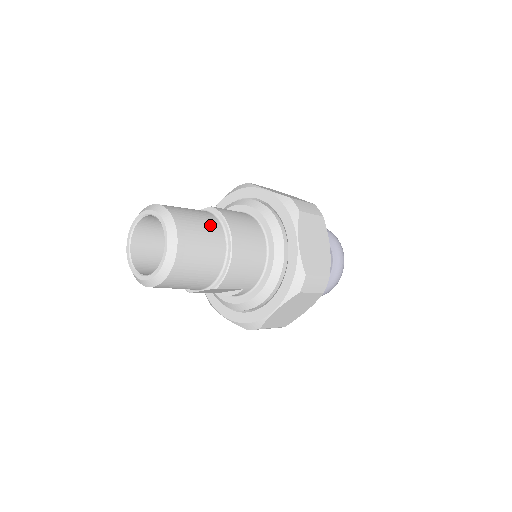
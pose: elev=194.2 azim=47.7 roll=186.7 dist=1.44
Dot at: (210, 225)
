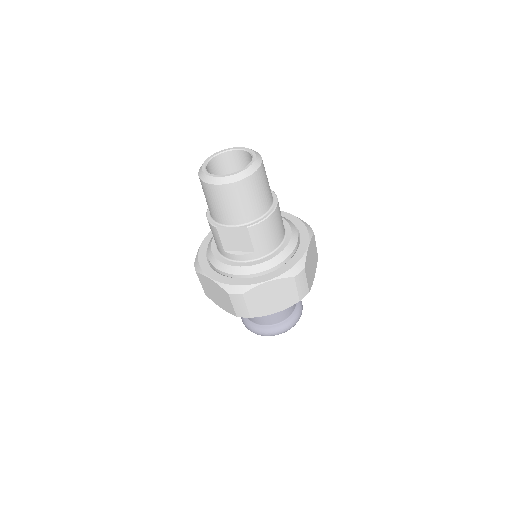
Dot at: occluded
